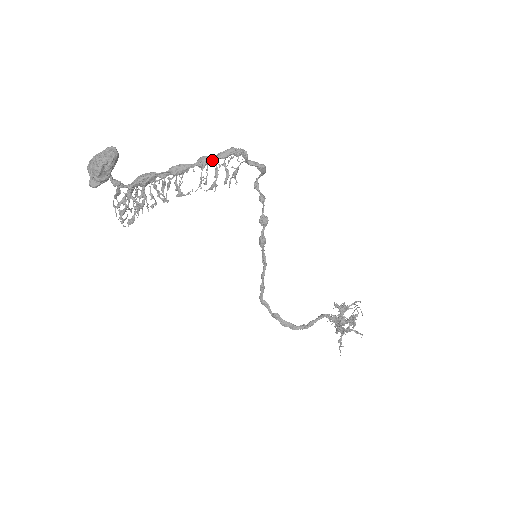
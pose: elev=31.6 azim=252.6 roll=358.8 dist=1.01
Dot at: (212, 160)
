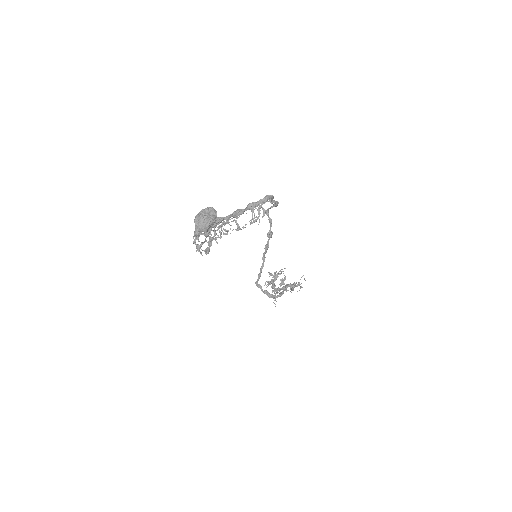
Dot at: (257, 205)
